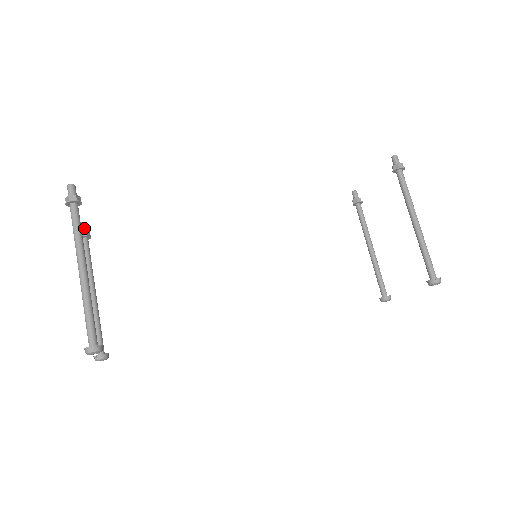
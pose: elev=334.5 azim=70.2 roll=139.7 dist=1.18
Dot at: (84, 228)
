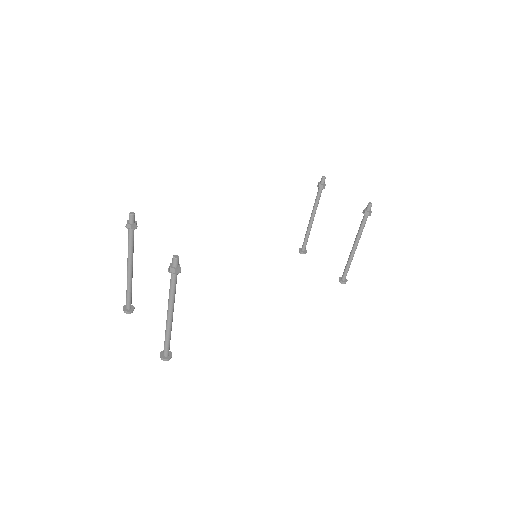
Dot at: (134, 220)
